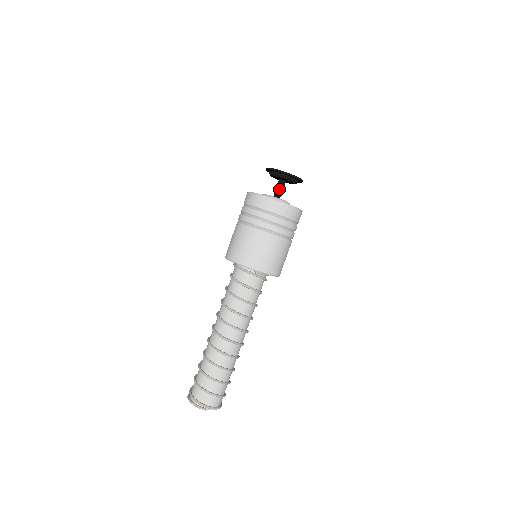
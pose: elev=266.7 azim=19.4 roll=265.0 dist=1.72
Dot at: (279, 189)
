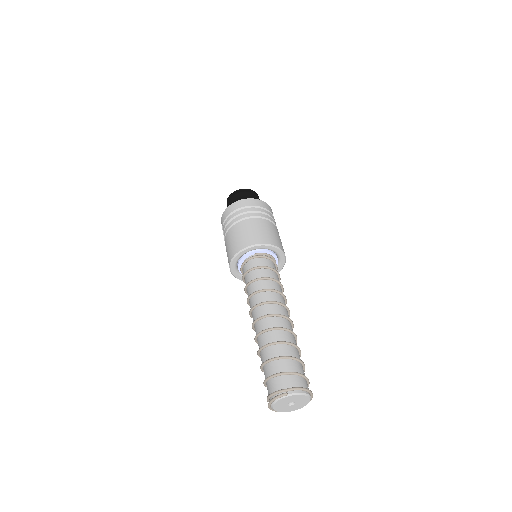
Dot at: occluded
